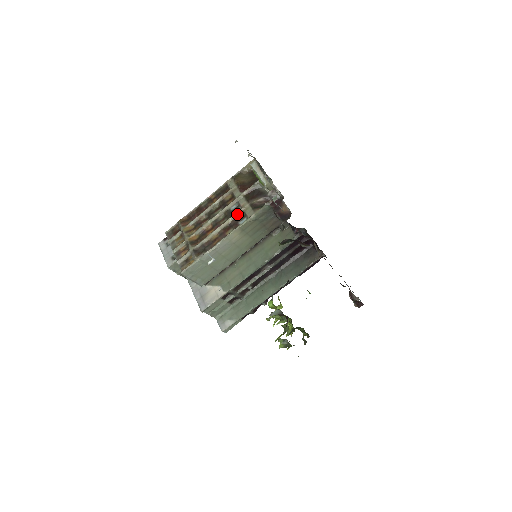
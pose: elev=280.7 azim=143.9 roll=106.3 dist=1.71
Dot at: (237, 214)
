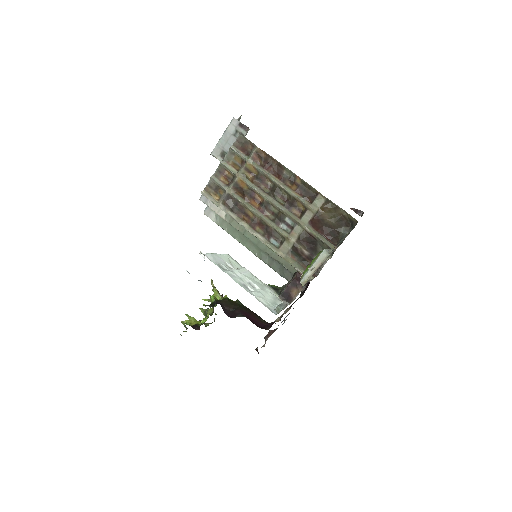
Dot at: (280, 233)
